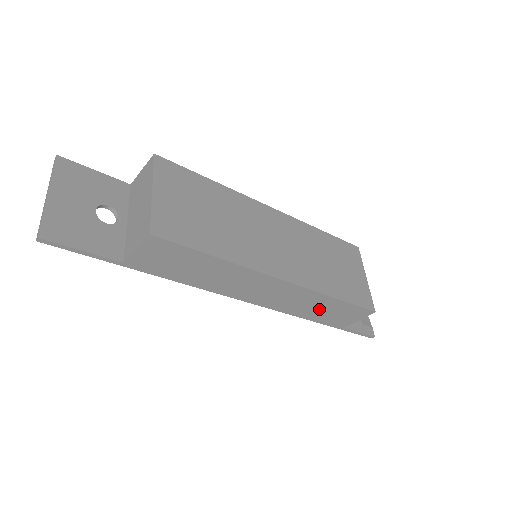
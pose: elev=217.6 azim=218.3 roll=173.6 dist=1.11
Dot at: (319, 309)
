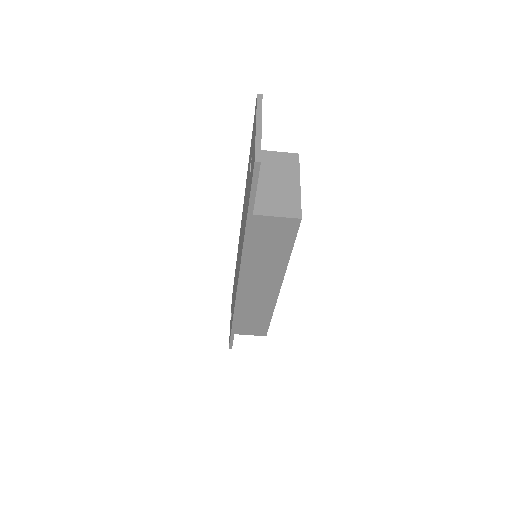
Dot at: (252, 316)
